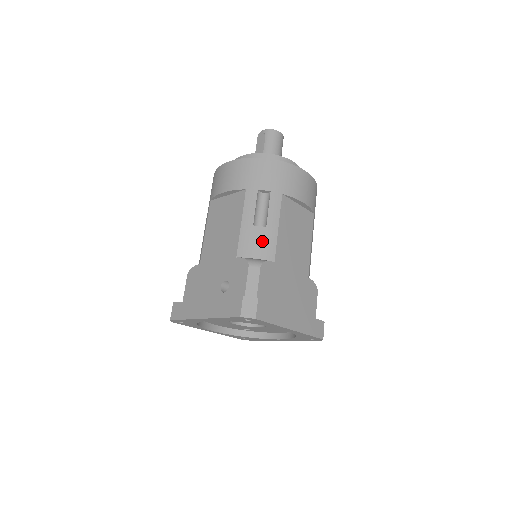
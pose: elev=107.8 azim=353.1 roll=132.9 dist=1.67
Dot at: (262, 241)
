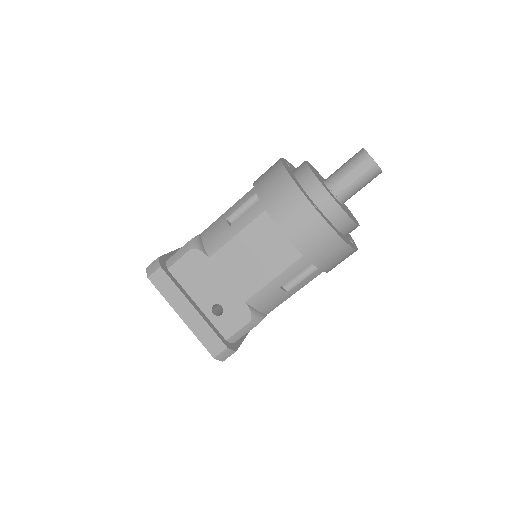
Dot at: (274, 301)
